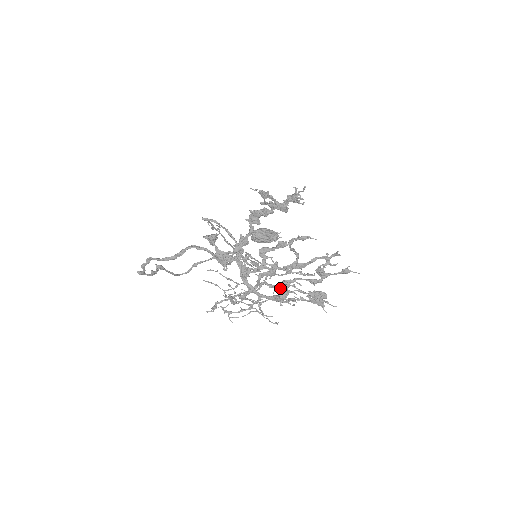
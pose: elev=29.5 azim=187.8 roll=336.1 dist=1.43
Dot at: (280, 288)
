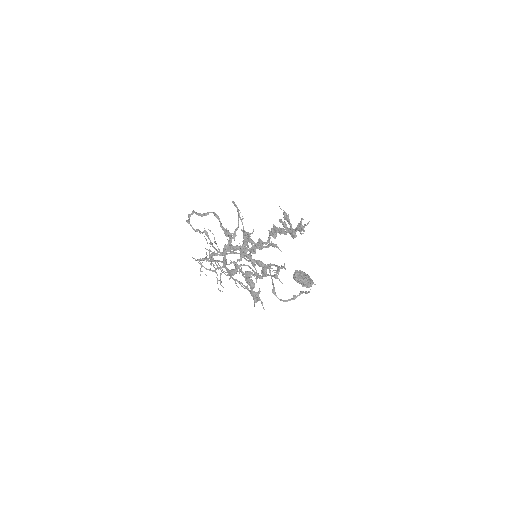
Dot at: (232, 262)
